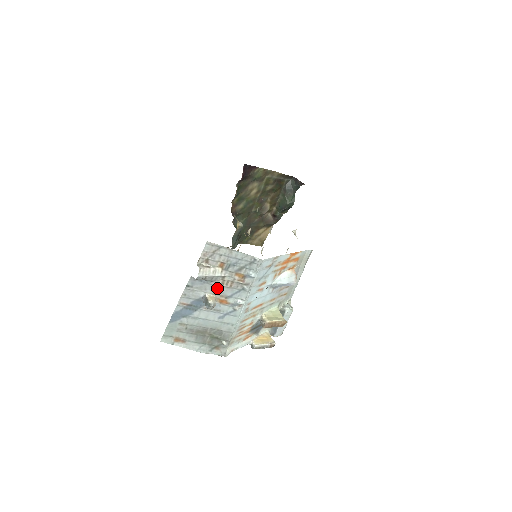
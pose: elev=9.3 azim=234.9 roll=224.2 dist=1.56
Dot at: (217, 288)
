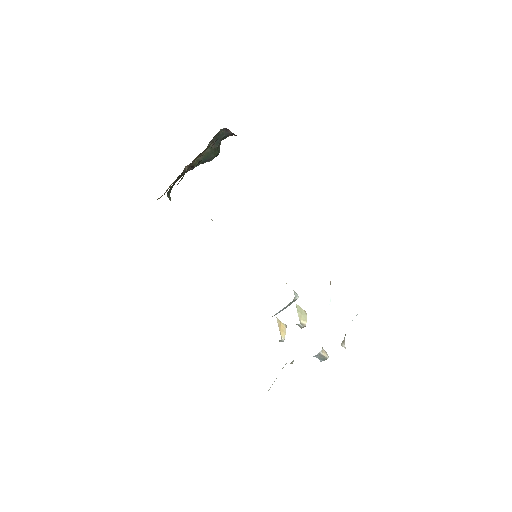
Dot at: occluded
